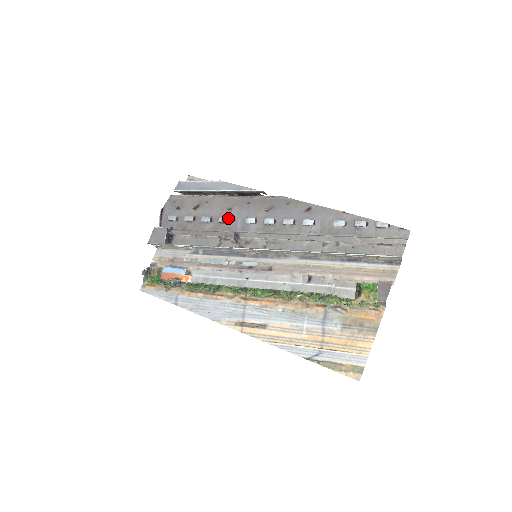
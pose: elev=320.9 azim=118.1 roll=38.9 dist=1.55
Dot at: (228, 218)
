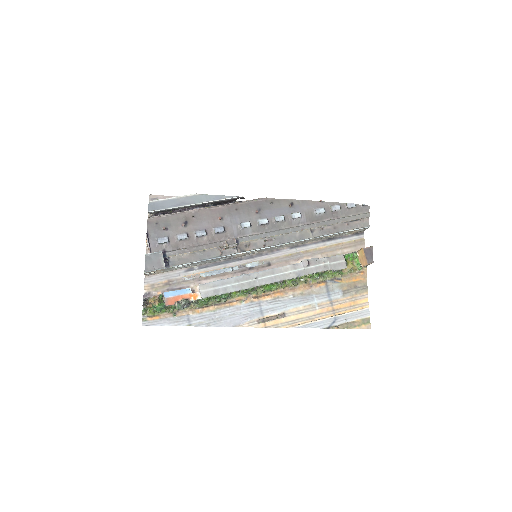
Dot at: (223, 227)
